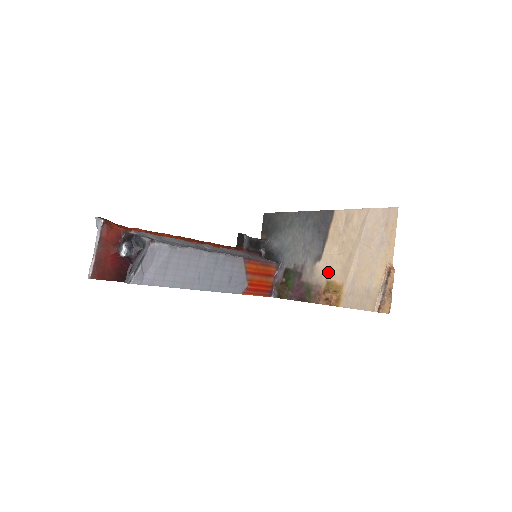
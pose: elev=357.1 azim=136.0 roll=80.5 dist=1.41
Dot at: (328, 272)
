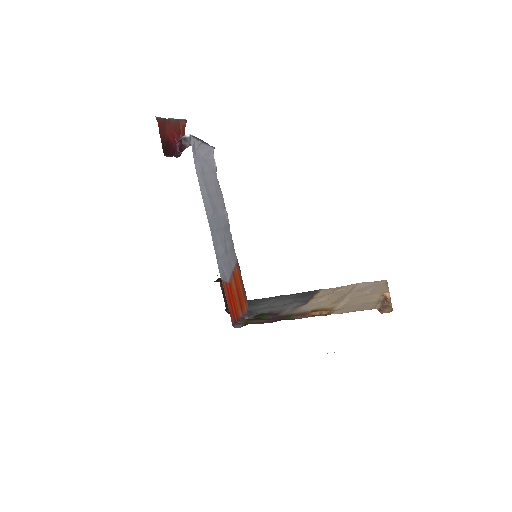
Dot at: (315, 306)
